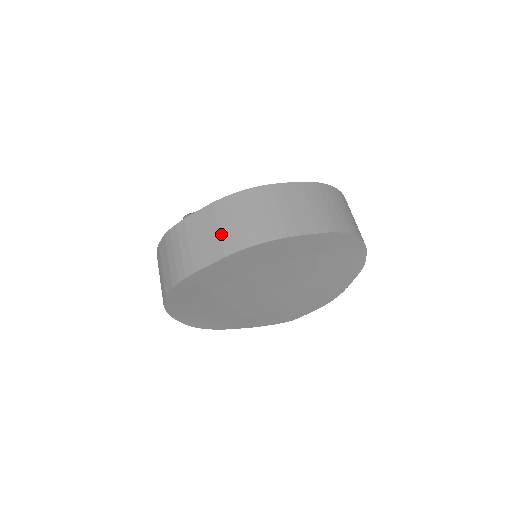
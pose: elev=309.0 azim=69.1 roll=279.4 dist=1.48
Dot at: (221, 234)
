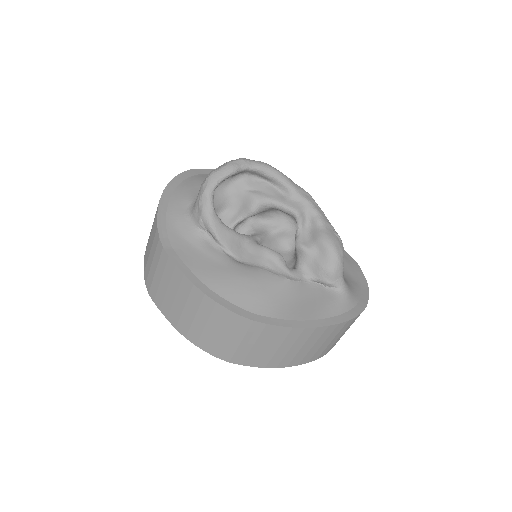
Dot at: (183, 314)
